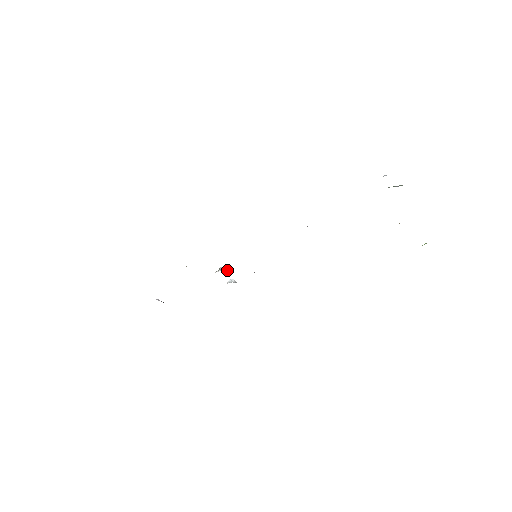
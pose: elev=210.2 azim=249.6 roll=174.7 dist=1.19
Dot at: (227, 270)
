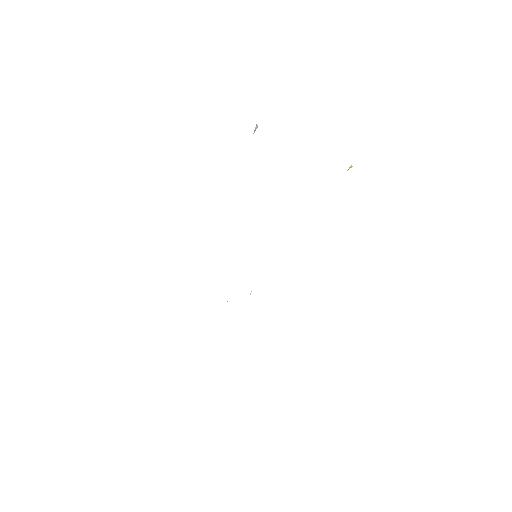
Dot at: occluded
